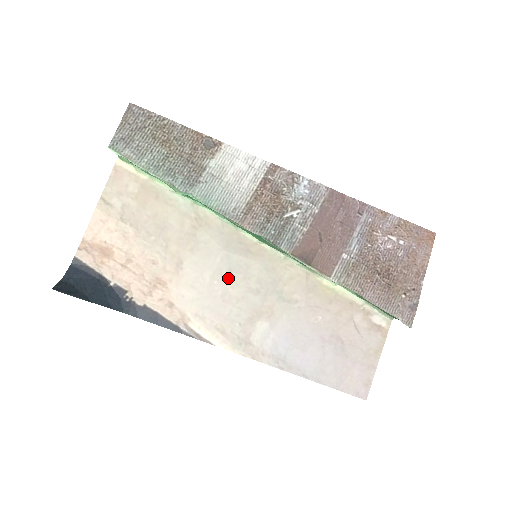
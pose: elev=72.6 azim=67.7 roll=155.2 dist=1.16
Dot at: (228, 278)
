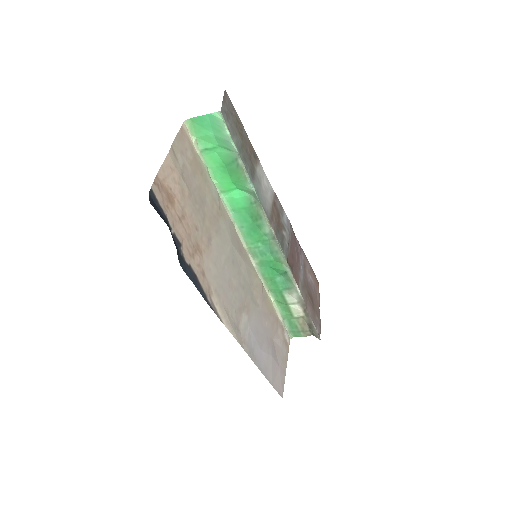
Dot at: (232, 268)
